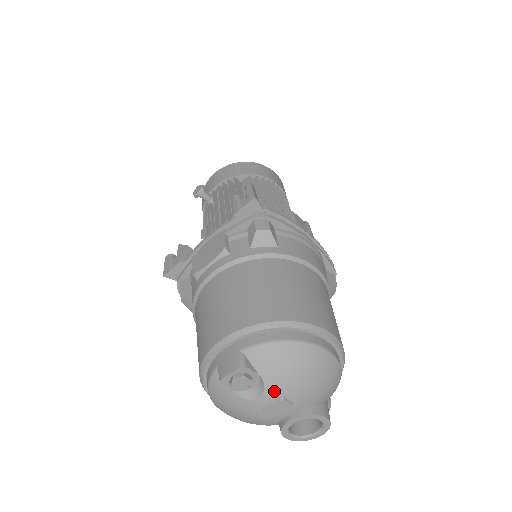
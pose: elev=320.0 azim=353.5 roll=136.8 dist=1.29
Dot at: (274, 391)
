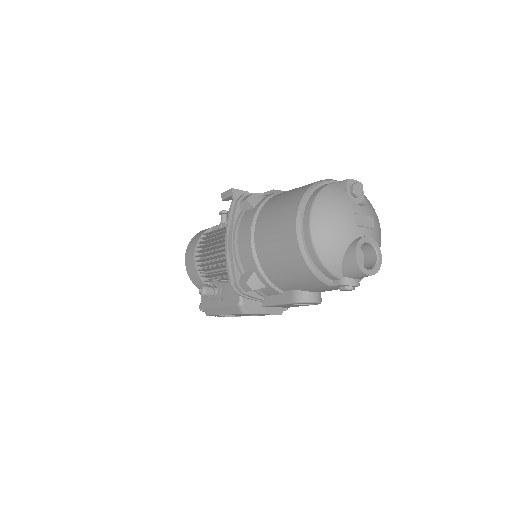
Dot at: (369, 211)
